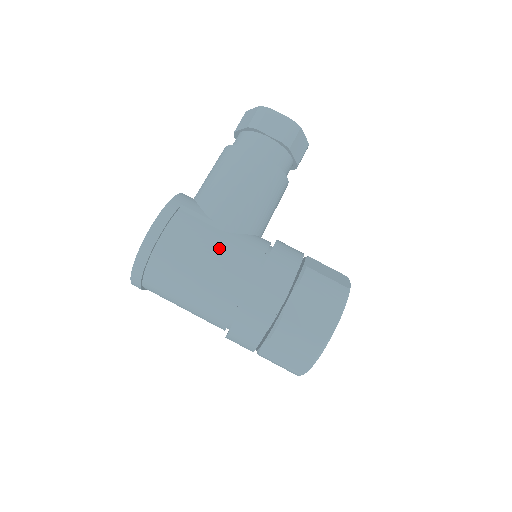
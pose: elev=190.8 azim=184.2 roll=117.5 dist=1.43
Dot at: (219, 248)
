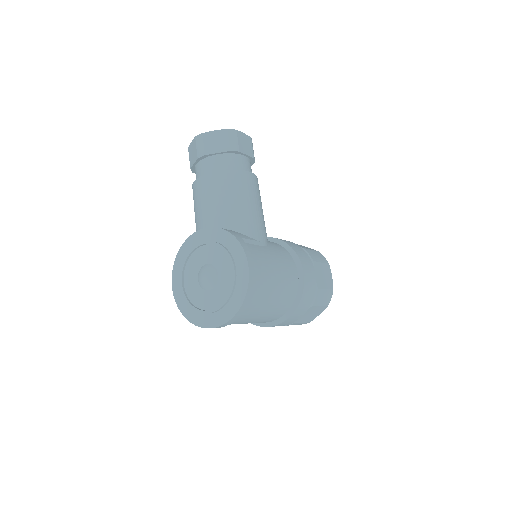
Dot at: (277, 261)
